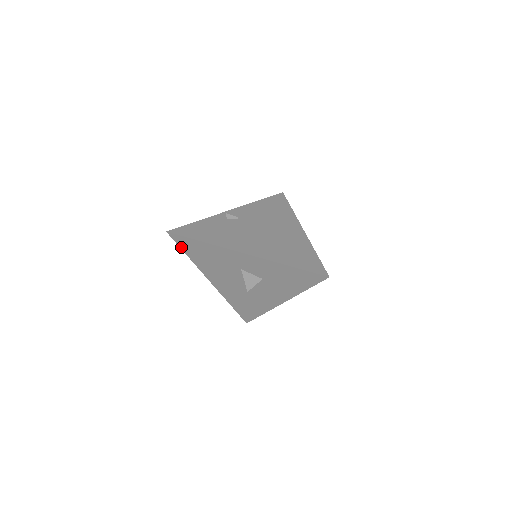
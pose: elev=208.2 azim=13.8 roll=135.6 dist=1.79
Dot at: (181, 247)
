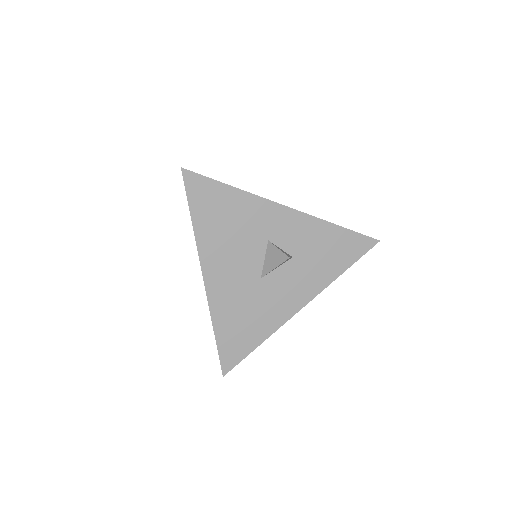
Dot at: (190, 200)
